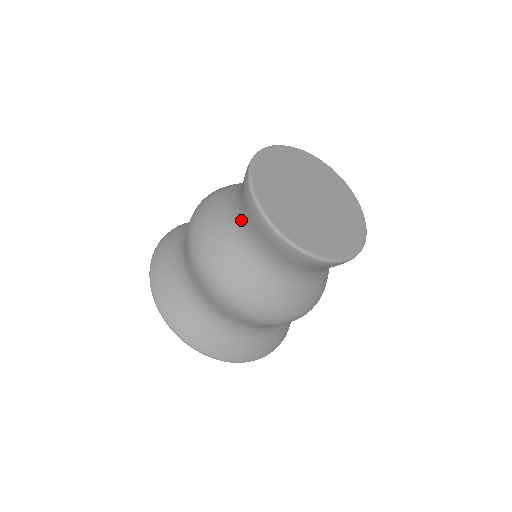
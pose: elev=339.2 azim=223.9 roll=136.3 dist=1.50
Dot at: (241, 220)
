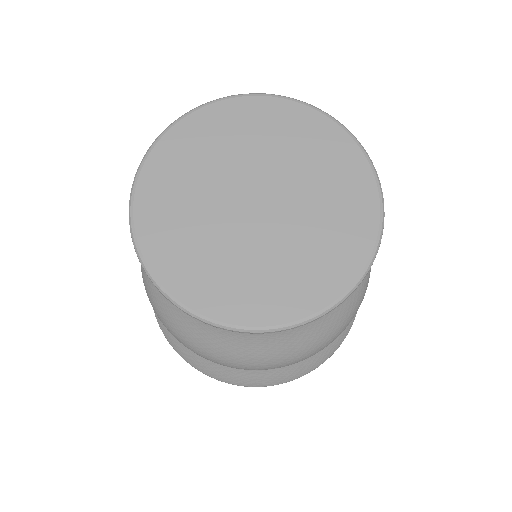
Dot at: occluded
